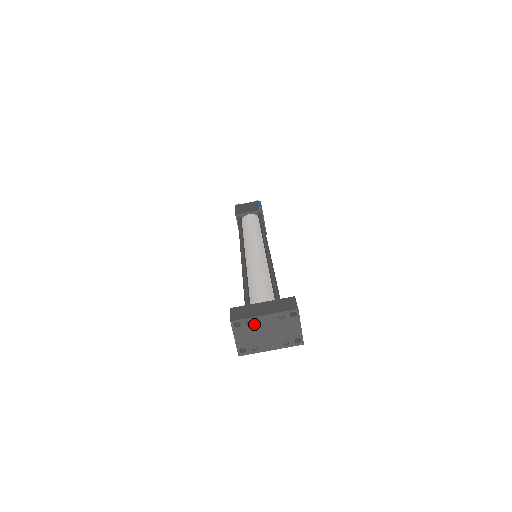
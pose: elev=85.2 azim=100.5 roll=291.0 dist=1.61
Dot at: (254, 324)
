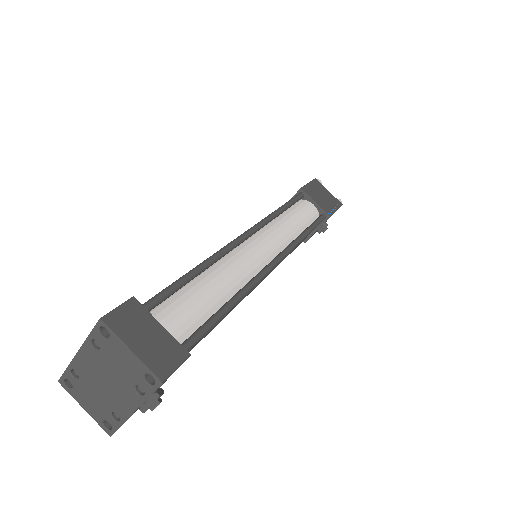
Dot at: (81, 374)
